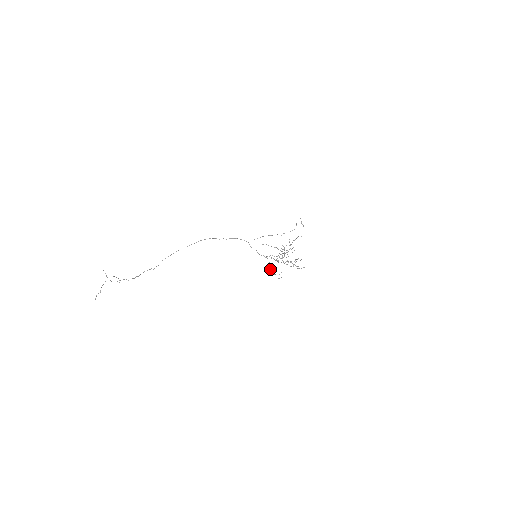
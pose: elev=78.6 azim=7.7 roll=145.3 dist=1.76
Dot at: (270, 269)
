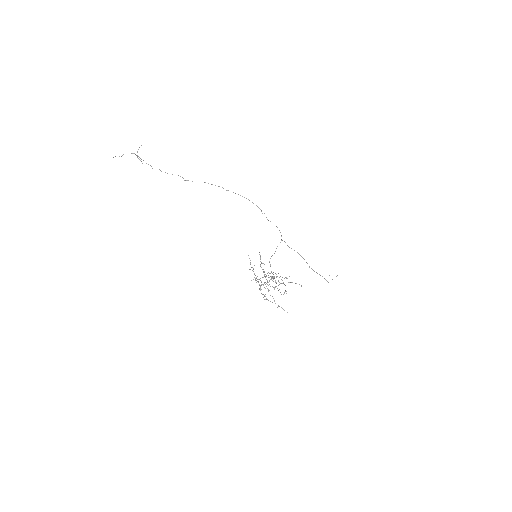
Dot at: occluded
